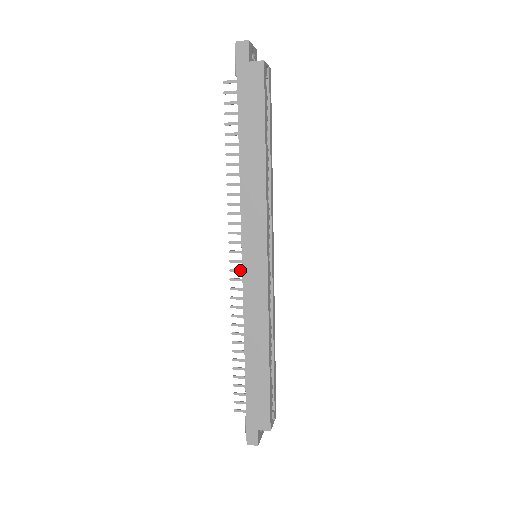
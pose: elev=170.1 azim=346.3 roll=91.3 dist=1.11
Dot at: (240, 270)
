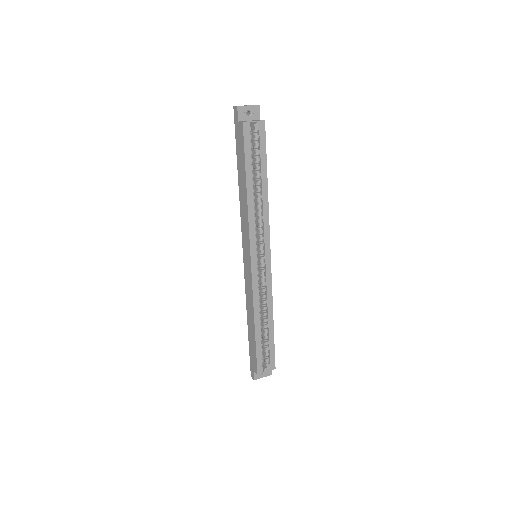
Dot at: occluded
